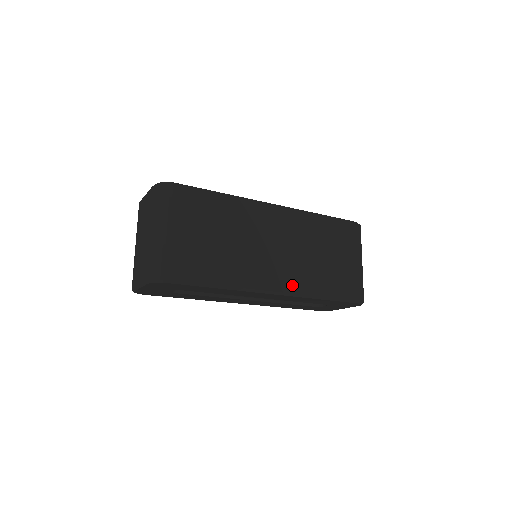
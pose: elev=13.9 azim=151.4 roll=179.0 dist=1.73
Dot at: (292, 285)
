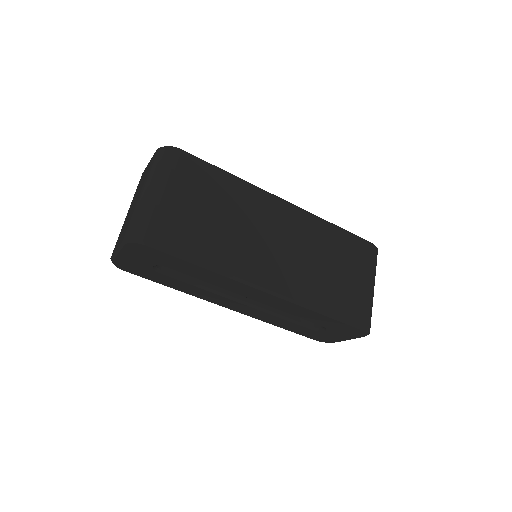
Dot at: (289, 288)
